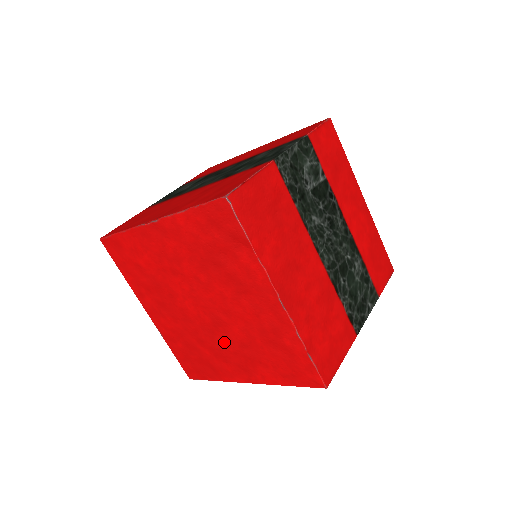
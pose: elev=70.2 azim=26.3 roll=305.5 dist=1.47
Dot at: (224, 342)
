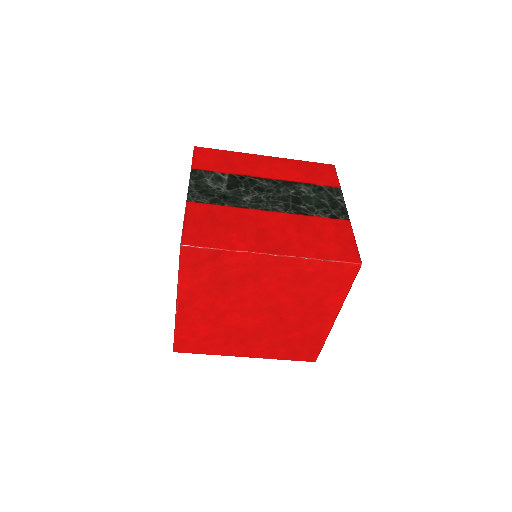
Dot at: (292, 316)
